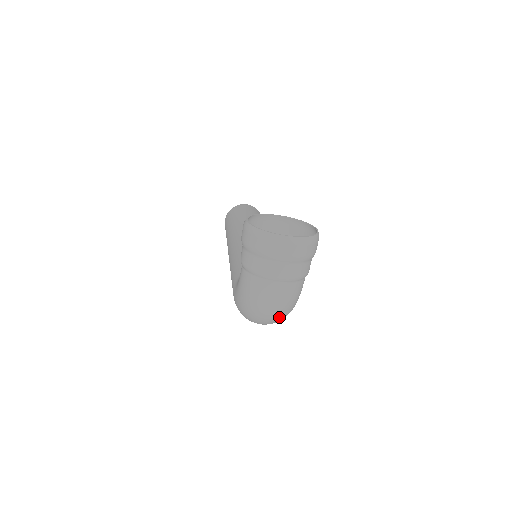
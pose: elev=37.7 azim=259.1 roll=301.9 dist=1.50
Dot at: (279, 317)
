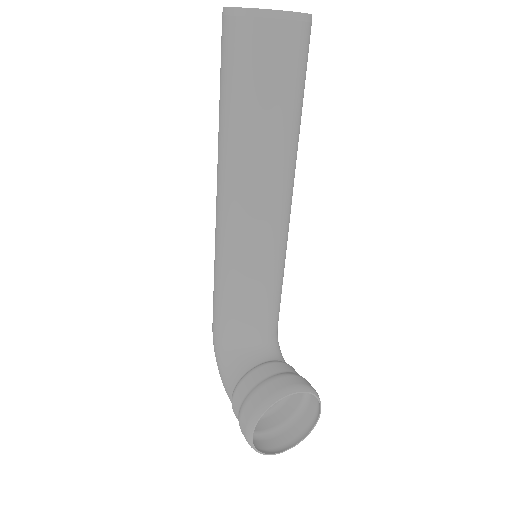
Dot at: occluded
